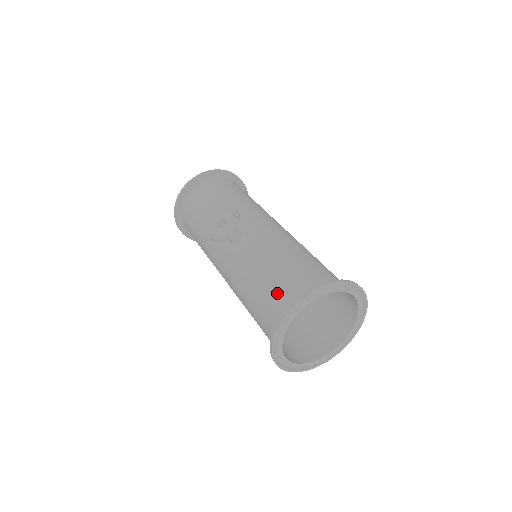
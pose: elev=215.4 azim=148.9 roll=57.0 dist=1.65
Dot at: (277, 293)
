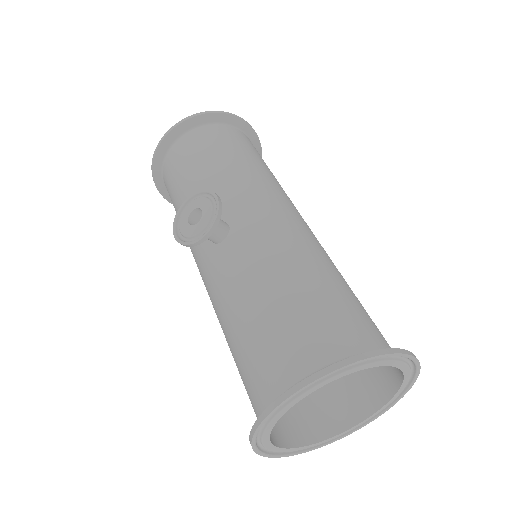
Dot at: (267, 355)
